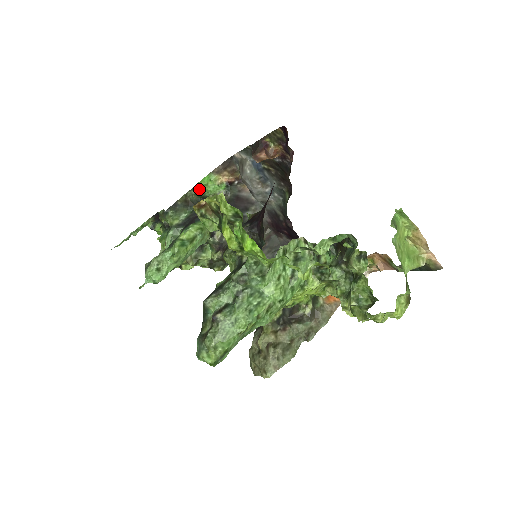
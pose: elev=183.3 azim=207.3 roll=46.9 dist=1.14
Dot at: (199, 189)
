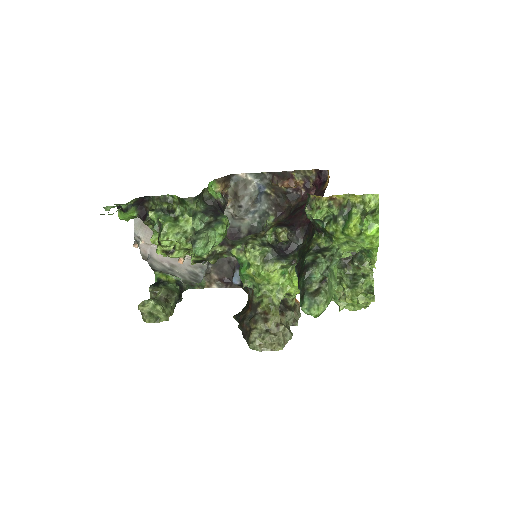
Dot at: occluded
